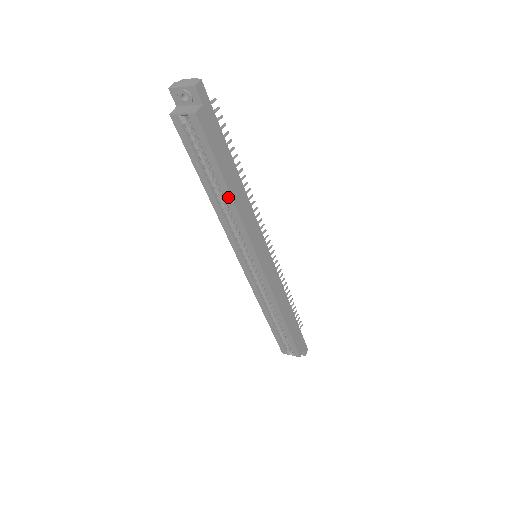
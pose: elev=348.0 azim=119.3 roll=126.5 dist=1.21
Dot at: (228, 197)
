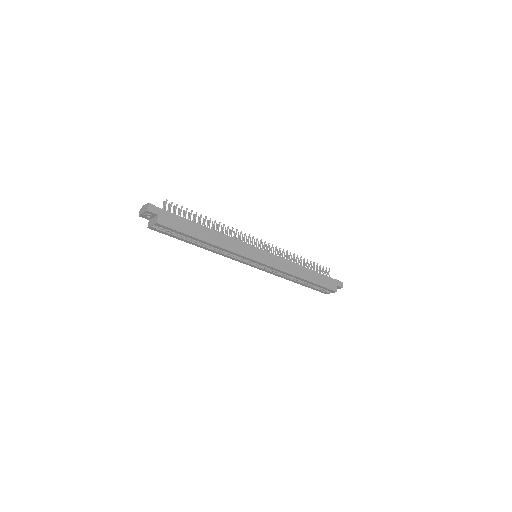
Dot at: (208, 244)
